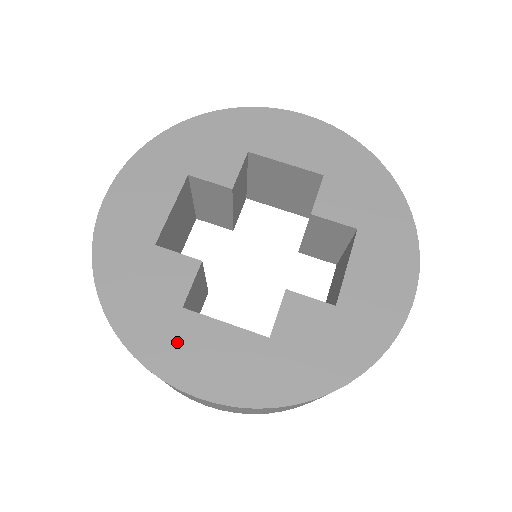
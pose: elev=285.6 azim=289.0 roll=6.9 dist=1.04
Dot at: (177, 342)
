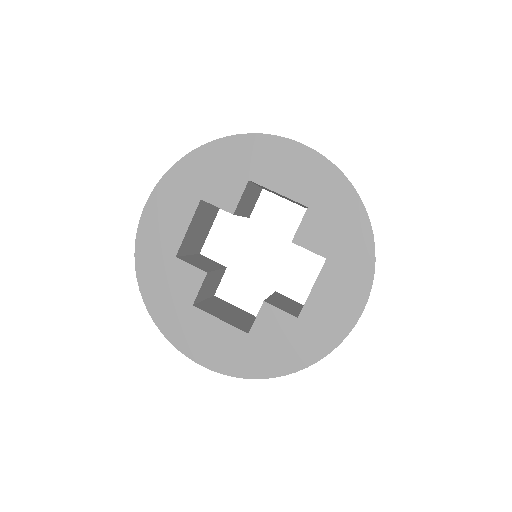
Dot at: (188, 328)
